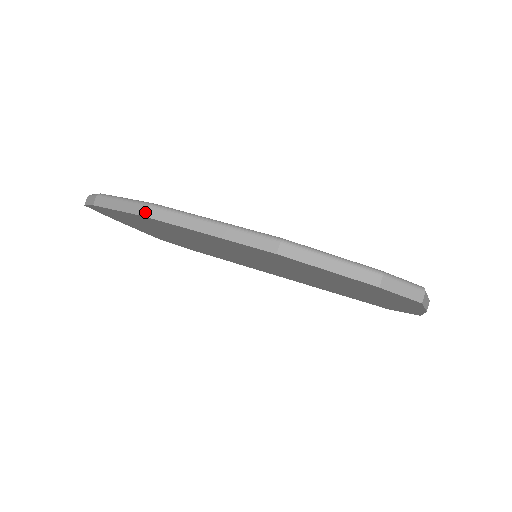
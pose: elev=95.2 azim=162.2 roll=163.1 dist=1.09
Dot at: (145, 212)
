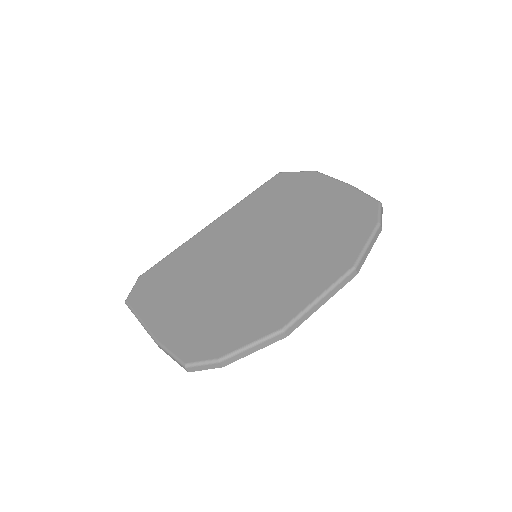
Dot at: (284, 336)
